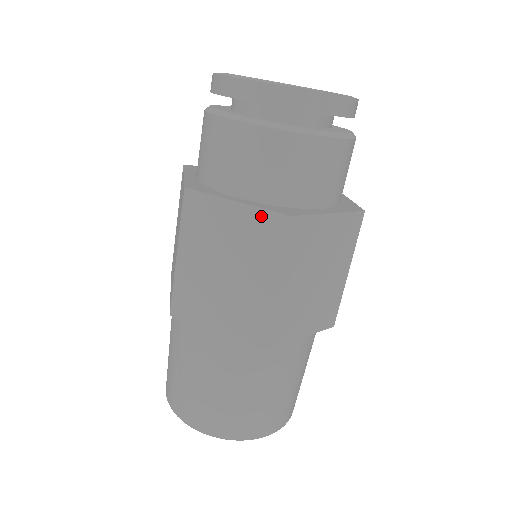
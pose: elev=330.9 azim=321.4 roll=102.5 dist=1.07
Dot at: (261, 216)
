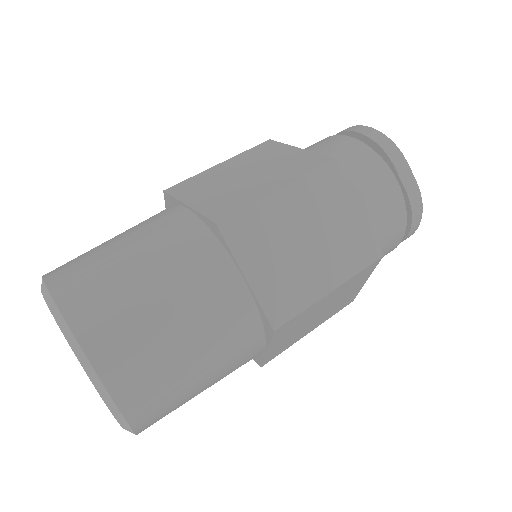
Dot at: (311, 156)
